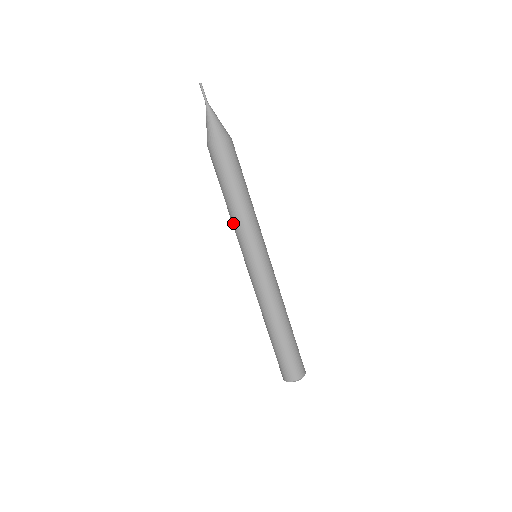
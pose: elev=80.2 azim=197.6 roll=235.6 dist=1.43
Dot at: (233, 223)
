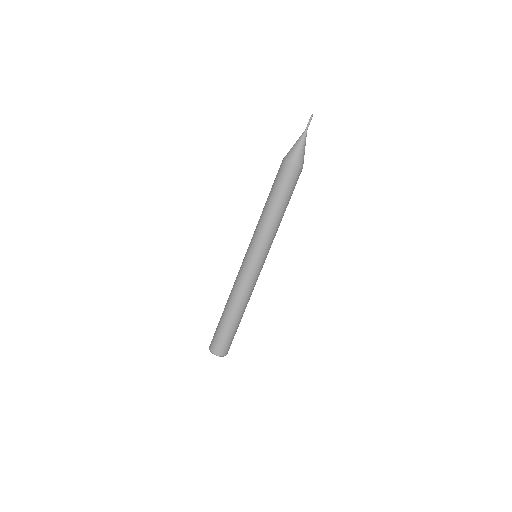
Dot at: (266, 228)
